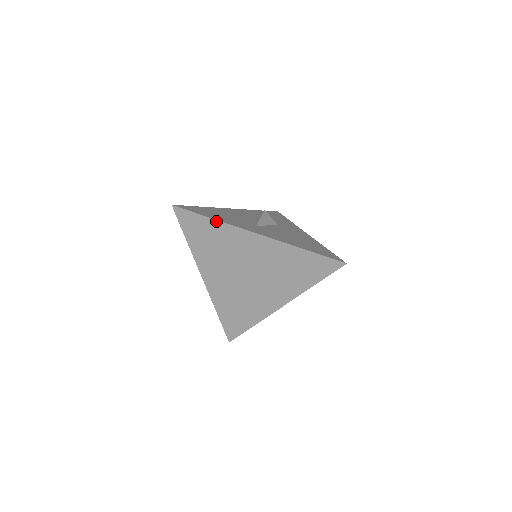
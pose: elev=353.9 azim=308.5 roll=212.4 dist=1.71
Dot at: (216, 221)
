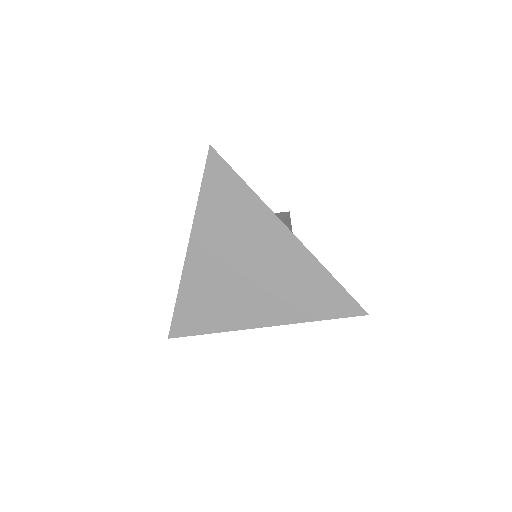
Dot at: (252, 192)
